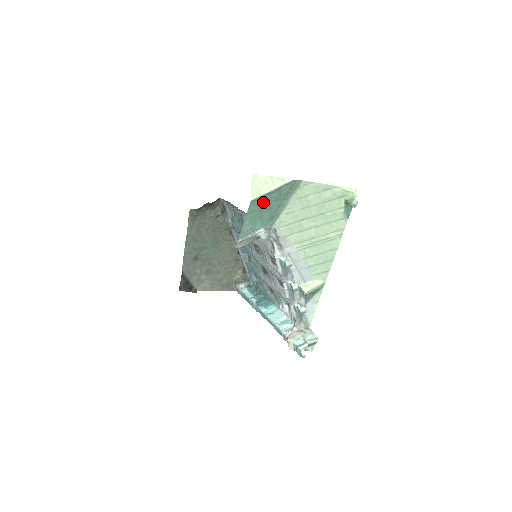
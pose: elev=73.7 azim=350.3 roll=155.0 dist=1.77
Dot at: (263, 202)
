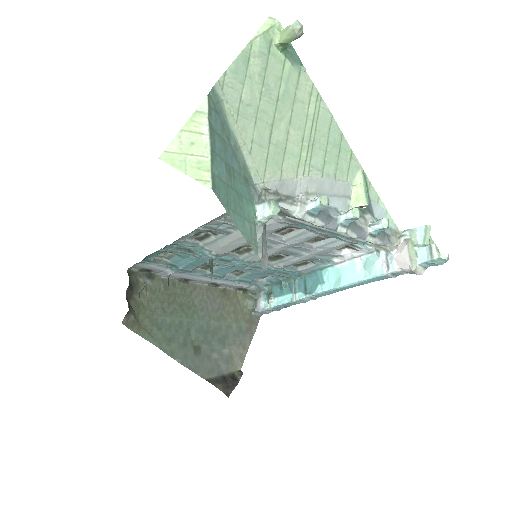
Dot at: (220, 173)
